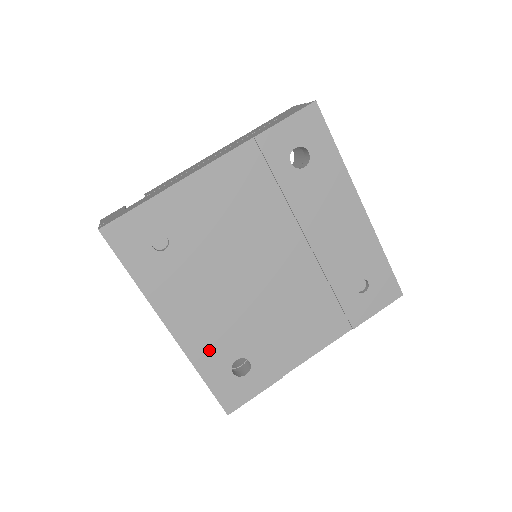
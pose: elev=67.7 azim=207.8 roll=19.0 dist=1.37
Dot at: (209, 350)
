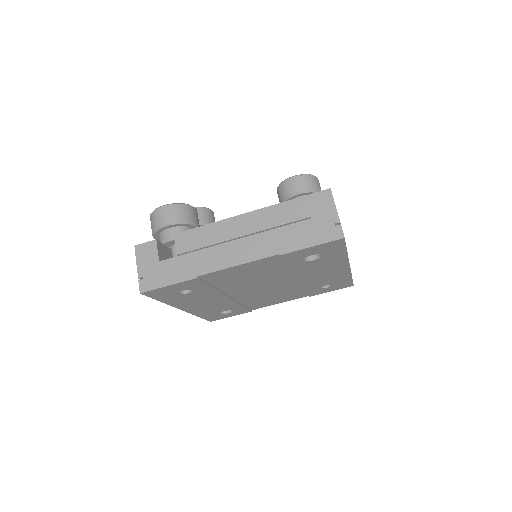
Dot at: (207, 311)
